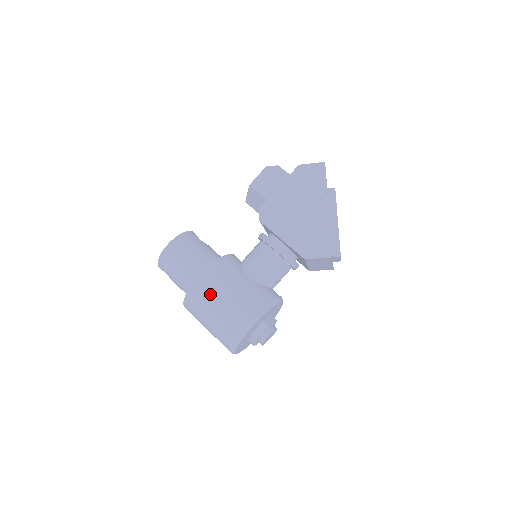
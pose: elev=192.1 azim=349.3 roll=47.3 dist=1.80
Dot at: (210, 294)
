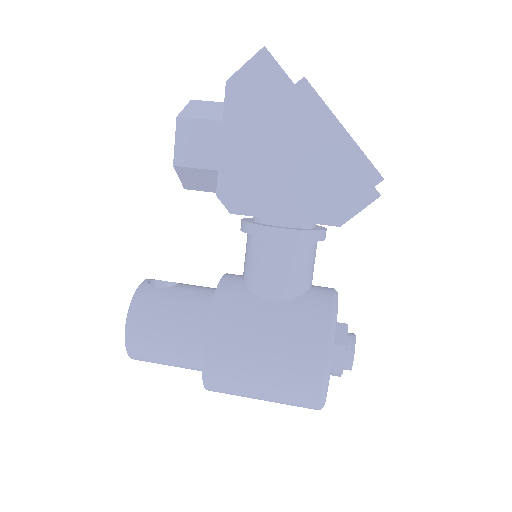
Dot at: (238, 367)
